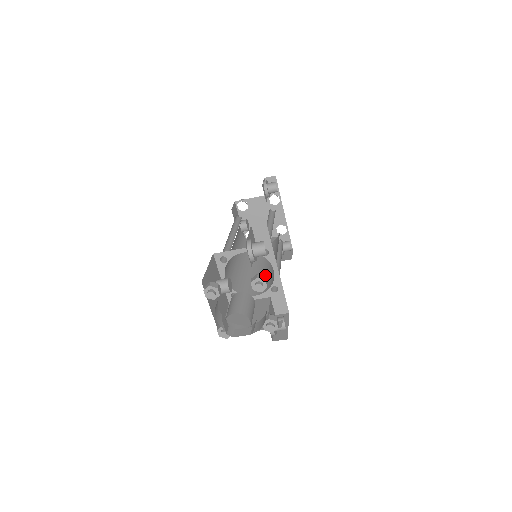
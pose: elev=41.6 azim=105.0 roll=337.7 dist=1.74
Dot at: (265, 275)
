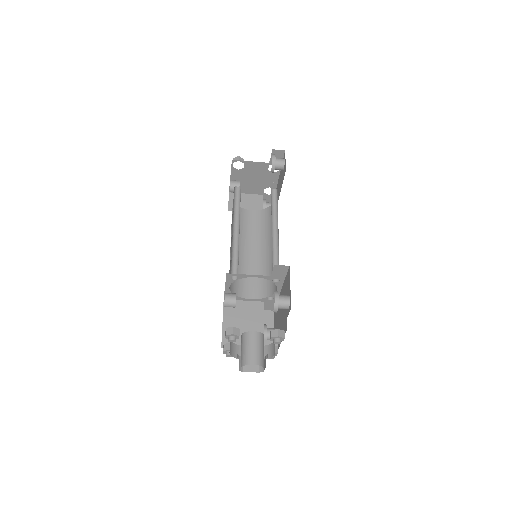
Dot at: (258, 269)
